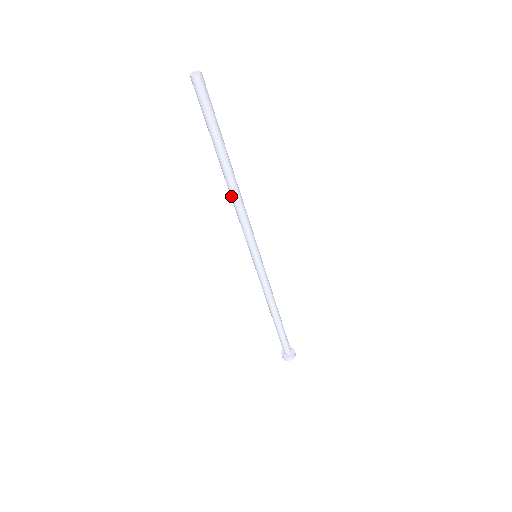
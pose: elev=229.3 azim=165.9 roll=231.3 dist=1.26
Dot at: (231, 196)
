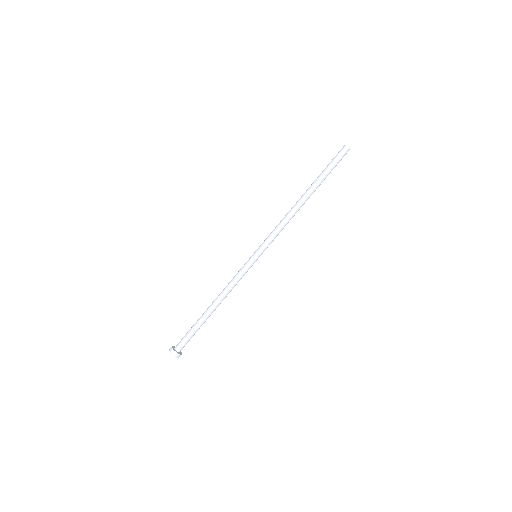
Dot at: (293, 211)
